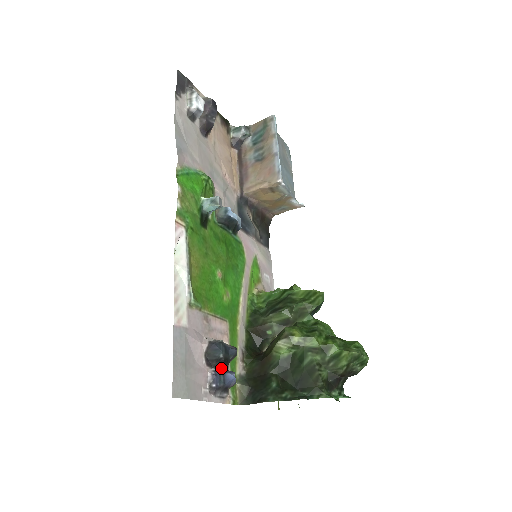
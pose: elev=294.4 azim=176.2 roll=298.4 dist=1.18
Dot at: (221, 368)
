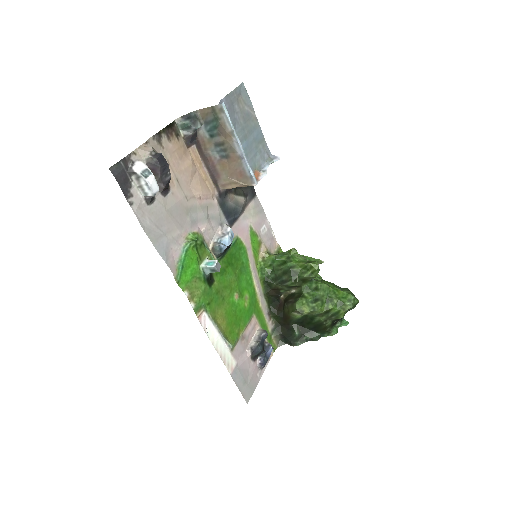
Dot at: (263, 353)
